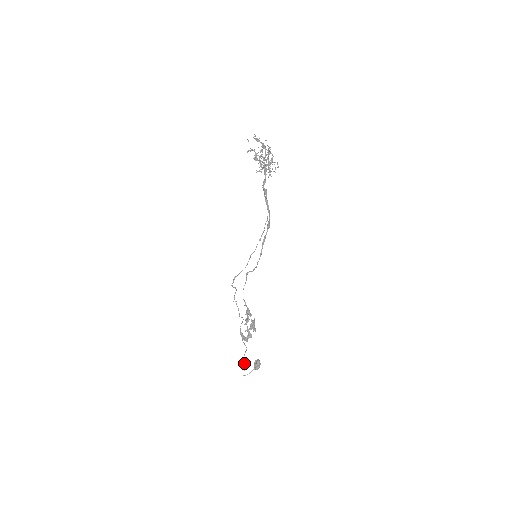
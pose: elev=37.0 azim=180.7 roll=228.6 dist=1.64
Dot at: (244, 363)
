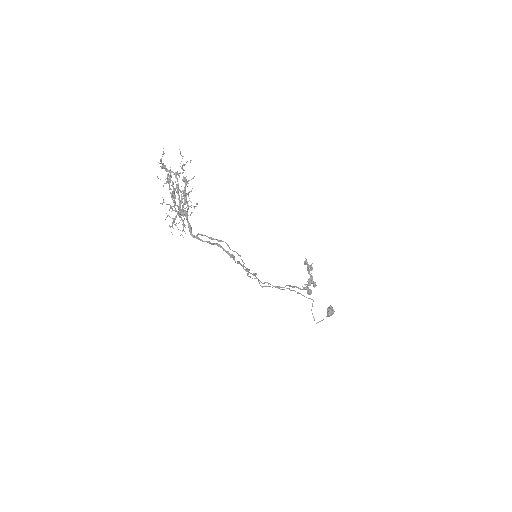
Dot at: occluded
